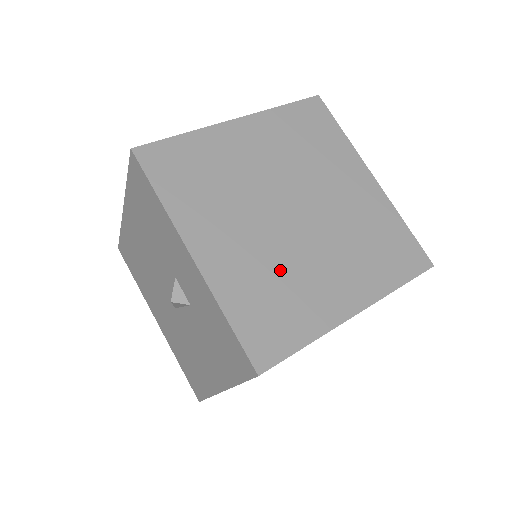
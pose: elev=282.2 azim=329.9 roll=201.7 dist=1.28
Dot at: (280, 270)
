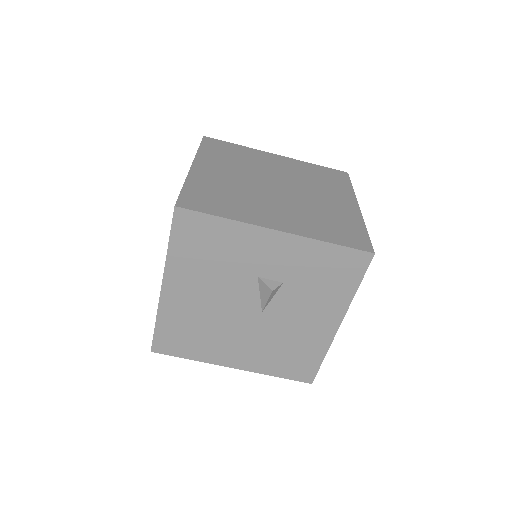
Dot at: (312, 211)
